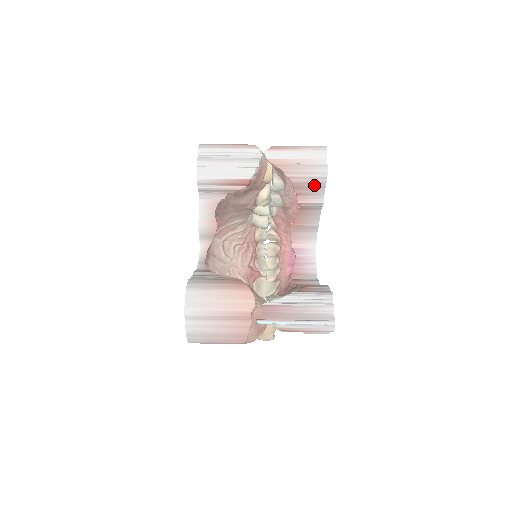
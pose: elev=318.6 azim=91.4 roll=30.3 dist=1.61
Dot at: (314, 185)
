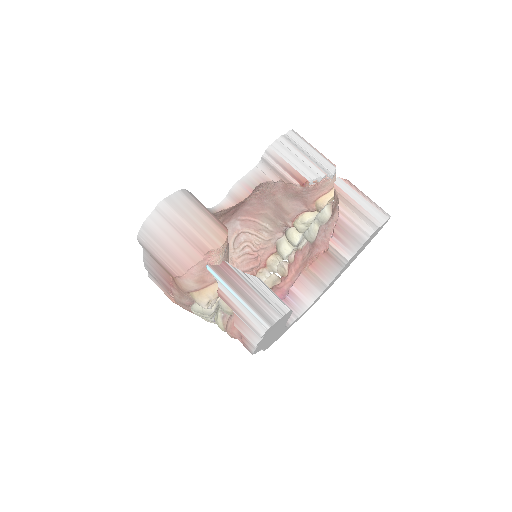
Dot at: (354, 236)
